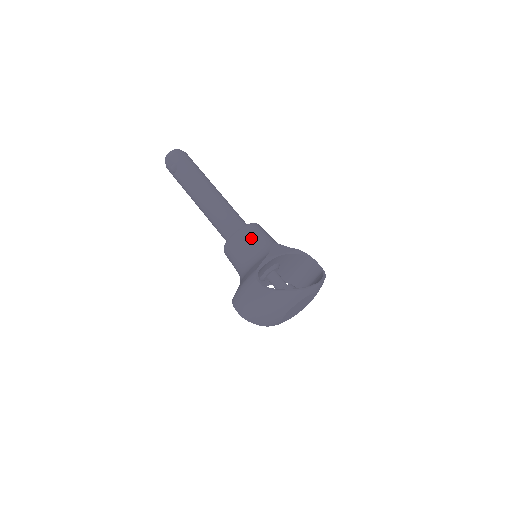
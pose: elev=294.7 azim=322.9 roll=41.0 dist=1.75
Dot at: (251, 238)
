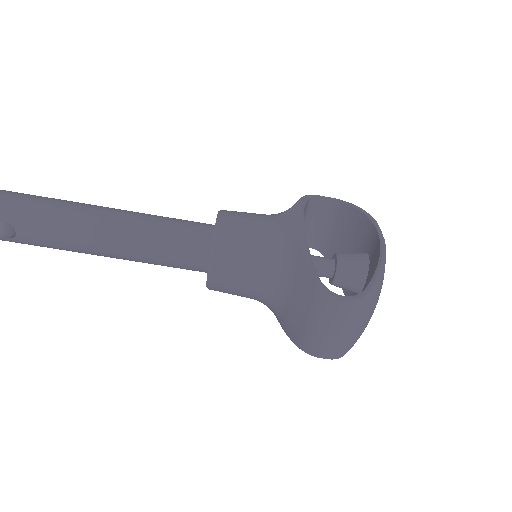
Dot at: (243, 240)
